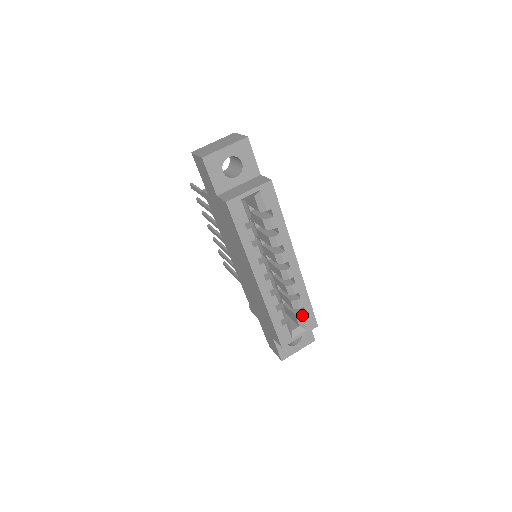
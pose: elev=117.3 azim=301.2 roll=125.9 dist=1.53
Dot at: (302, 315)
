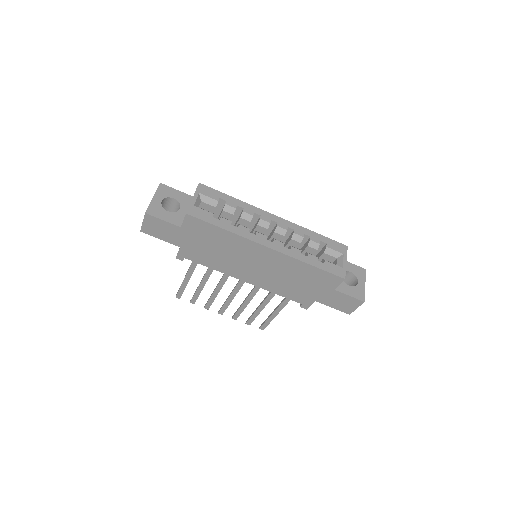
Dot at: (327, 247)
